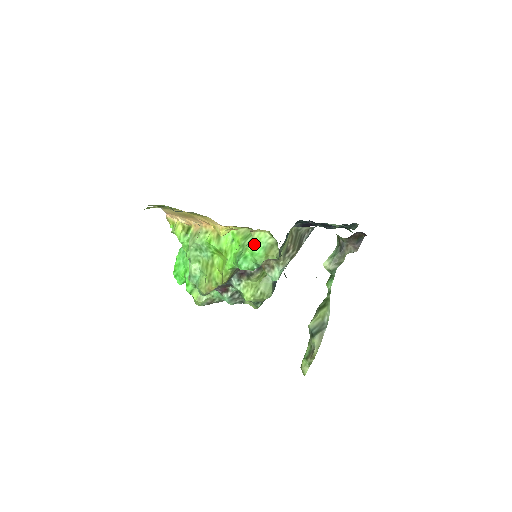
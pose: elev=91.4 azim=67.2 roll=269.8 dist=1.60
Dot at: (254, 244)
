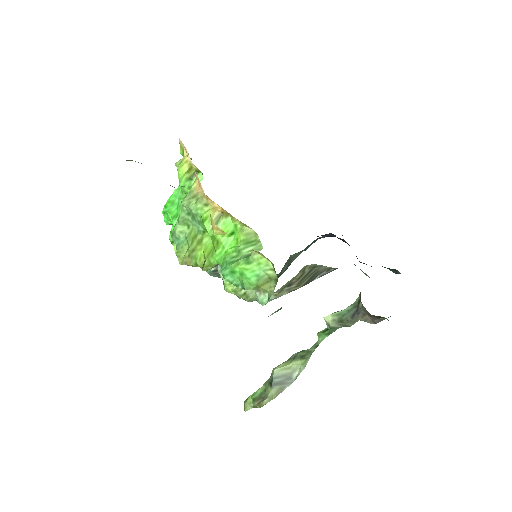
Dot at: (249, 265)
